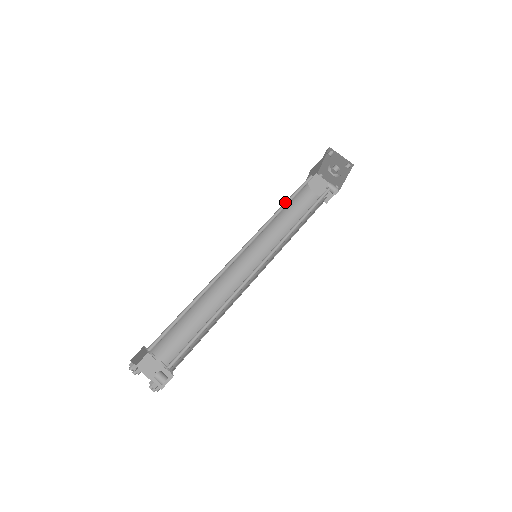
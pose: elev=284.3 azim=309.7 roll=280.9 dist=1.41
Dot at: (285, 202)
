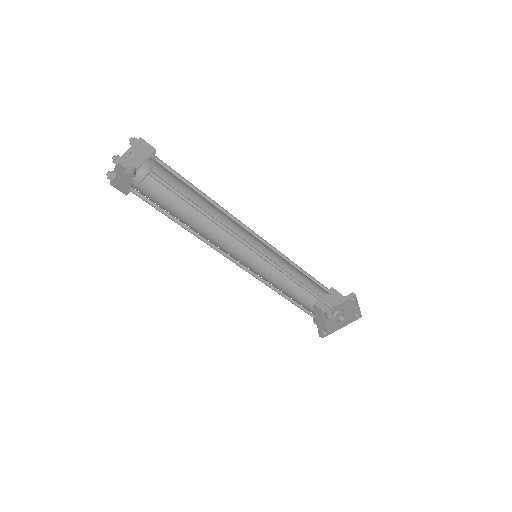
Dot at: (303, 271)
